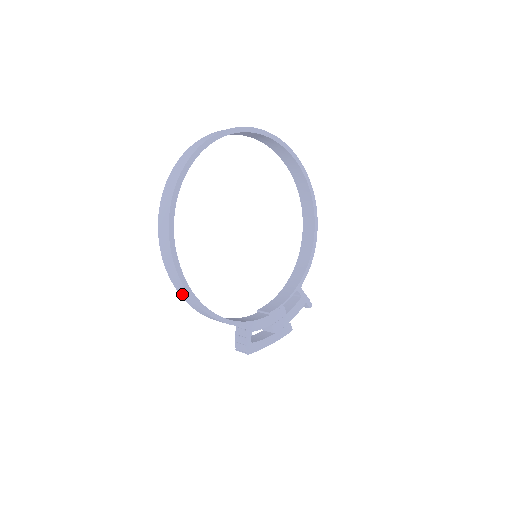
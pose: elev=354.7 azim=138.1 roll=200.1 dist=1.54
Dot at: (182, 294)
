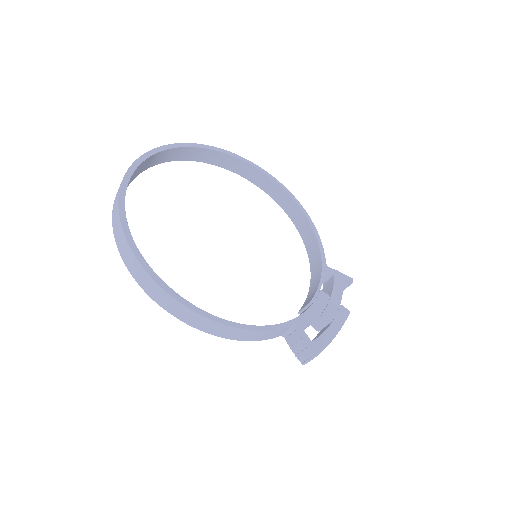
Dot at: (196, 324)
